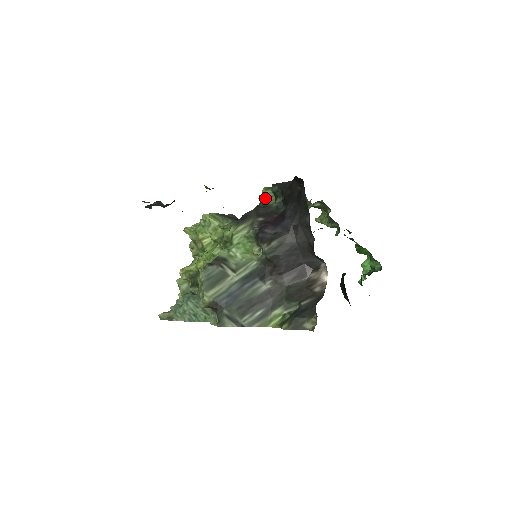
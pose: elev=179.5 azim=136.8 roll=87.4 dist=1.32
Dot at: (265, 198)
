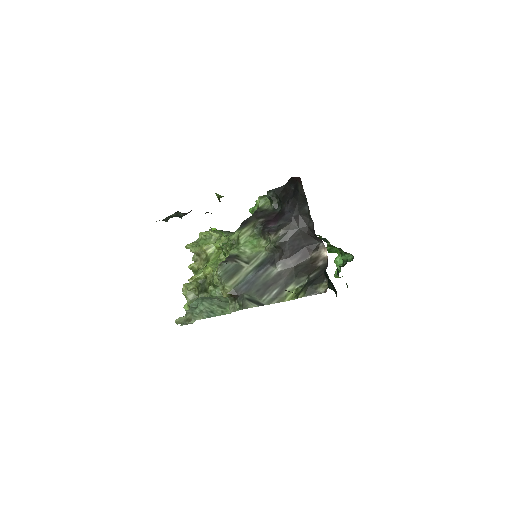
Dot at: (260, 205)
